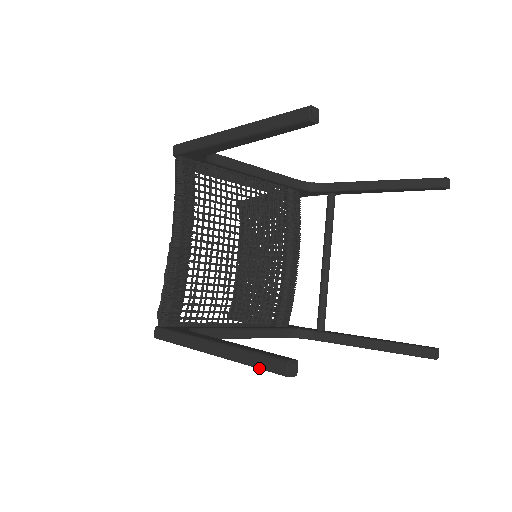
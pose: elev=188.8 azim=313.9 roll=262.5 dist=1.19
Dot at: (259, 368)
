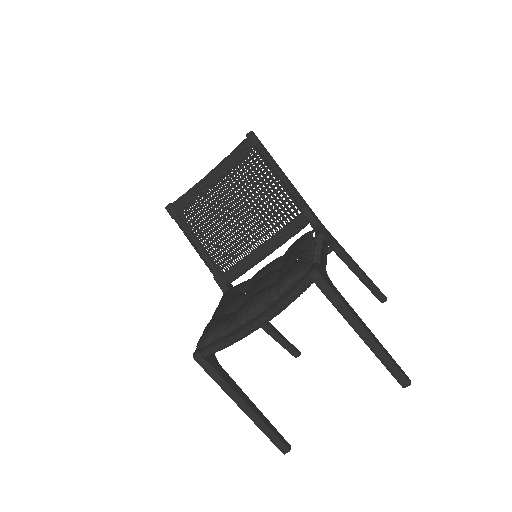
Dot at: (270, 440)
